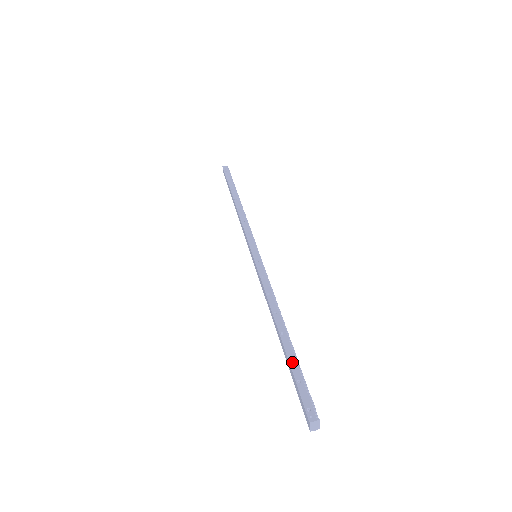
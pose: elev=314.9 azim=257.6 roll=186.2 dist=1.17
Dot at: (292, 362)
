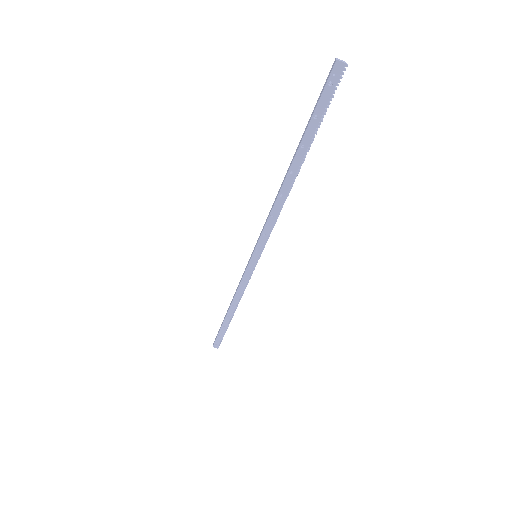
Dot at: (222, 329)
